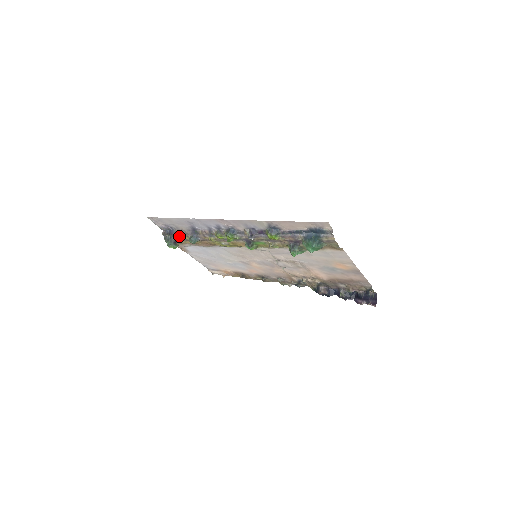
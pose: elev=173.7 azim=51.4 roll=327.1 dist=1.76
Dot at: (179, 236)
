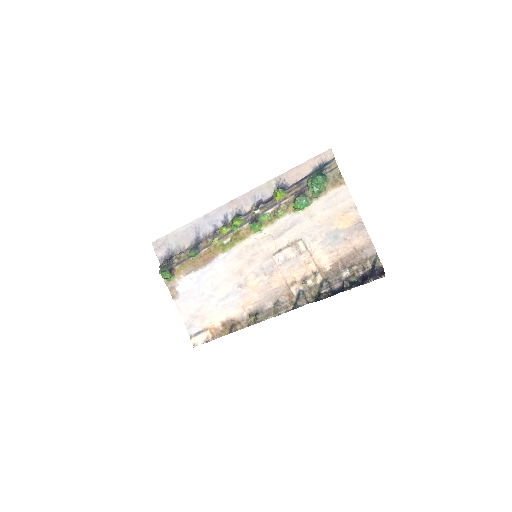
Dot at: (178, 259)
